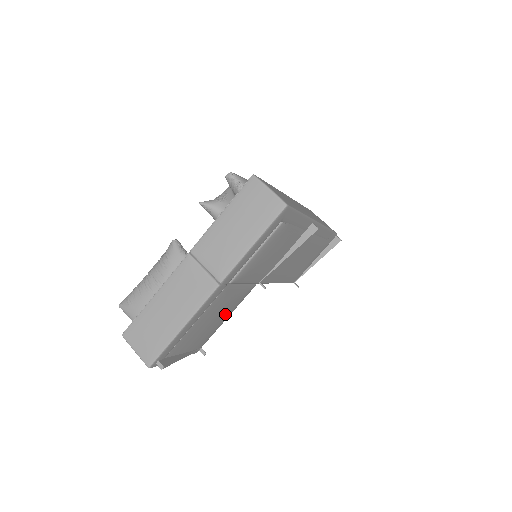
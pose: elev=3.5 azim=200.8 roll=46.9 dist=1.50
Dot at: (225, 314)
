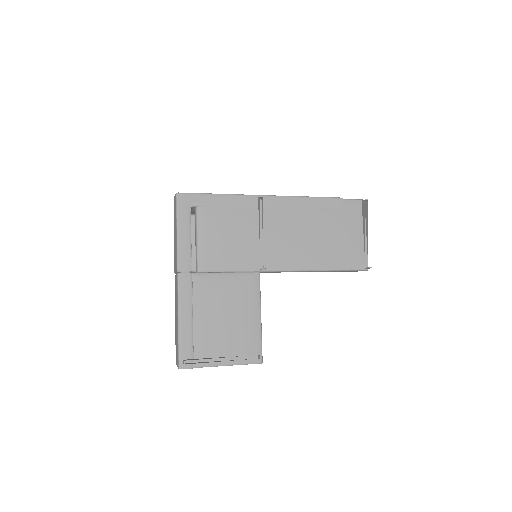
Dot at: (244, 309)
